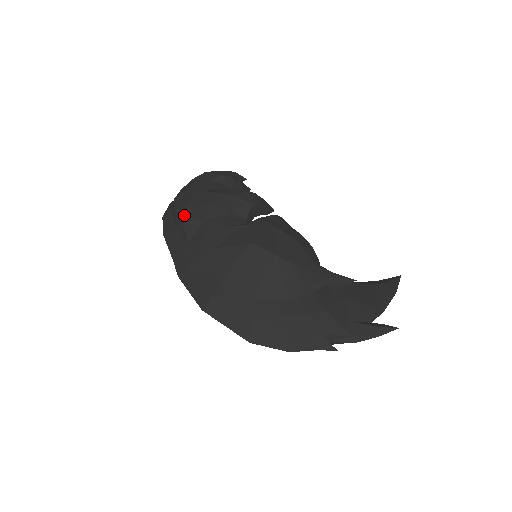
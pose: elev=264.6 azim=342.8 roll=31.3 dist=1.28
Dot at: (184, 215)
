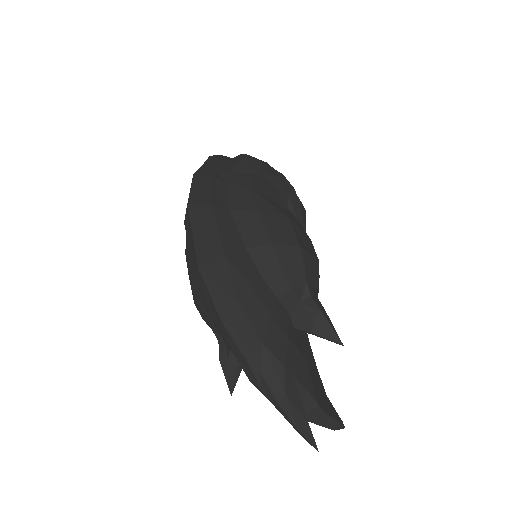
Dot at: (248, 159)
